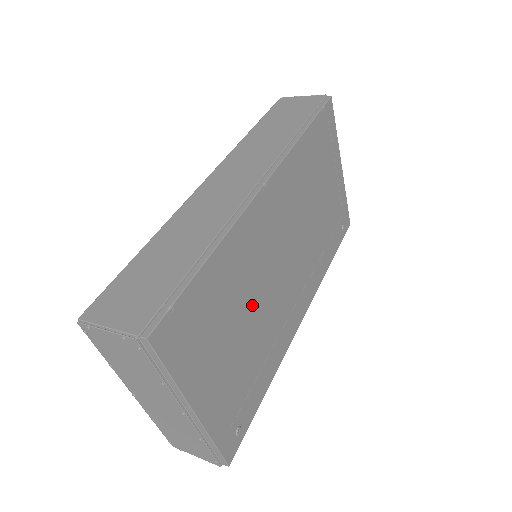
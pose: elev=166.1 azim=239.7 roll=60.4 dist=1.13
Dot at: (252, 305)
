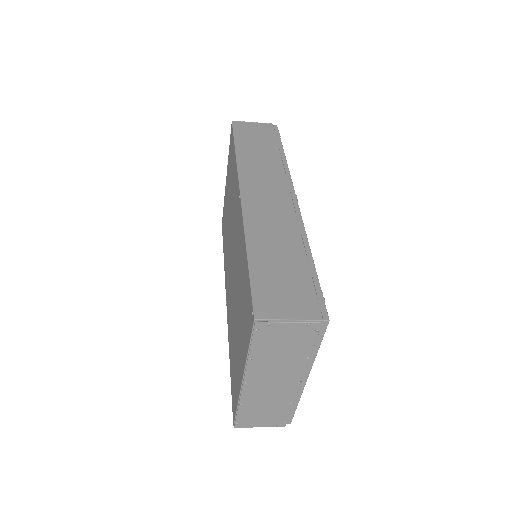
Dot at: occluded
